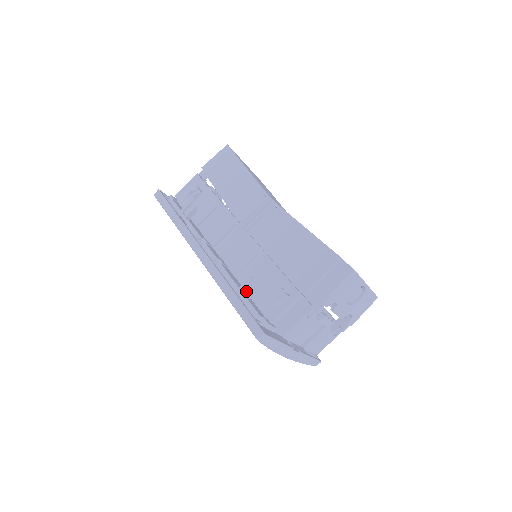
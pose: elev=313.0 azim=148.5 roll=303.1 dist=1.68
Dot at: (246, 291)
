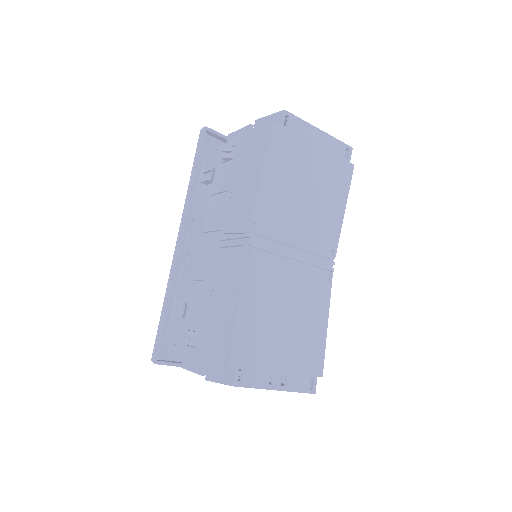
Dot at: (178, 309)
